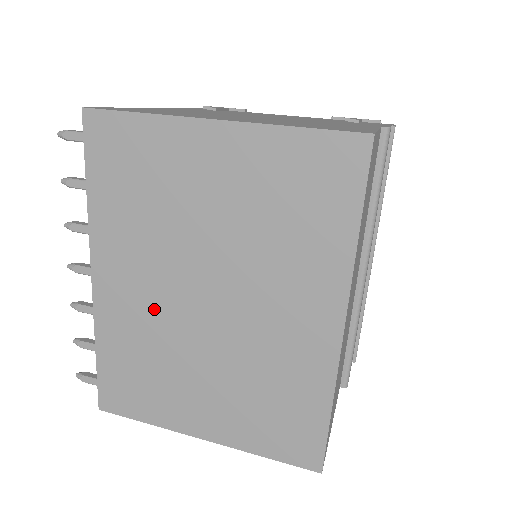
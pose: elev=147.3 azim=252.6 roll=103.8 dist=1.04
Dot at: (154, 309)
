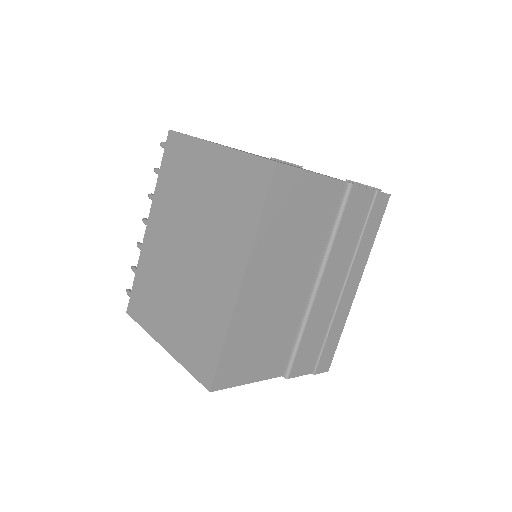
Dot at: (165, 251)
